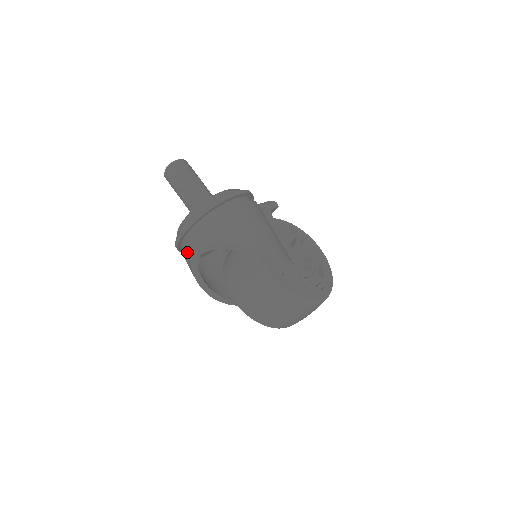
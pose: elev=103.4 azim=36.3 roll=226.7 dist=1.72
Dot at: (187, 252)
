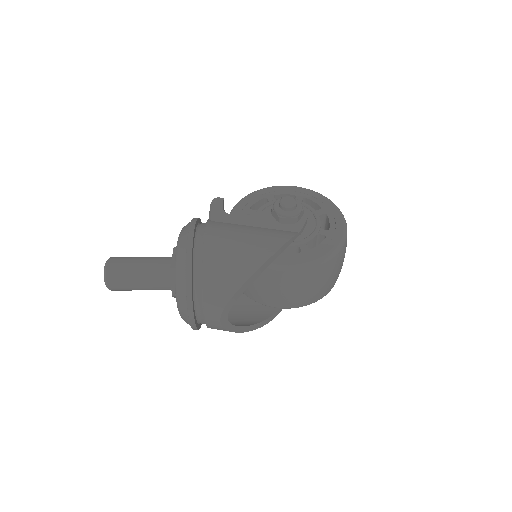
Dot at: (213, 327)
